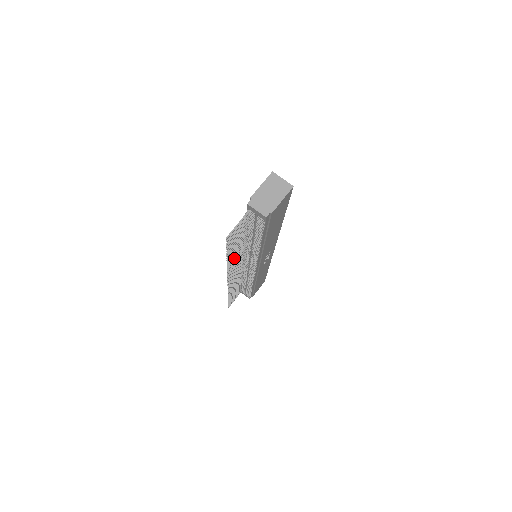
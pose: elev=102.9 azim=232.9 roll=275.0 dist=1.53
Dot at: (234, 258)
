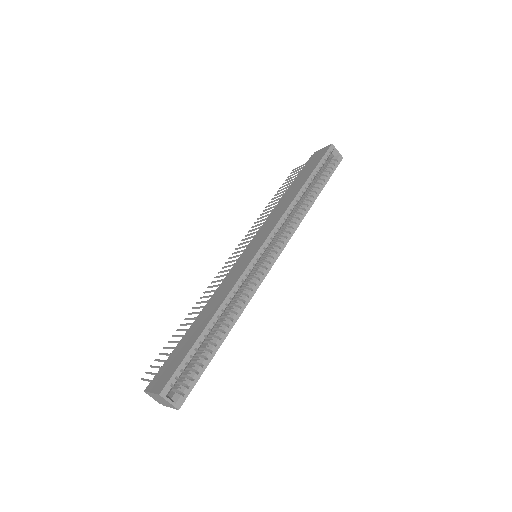
Dot at: (197, 308)
